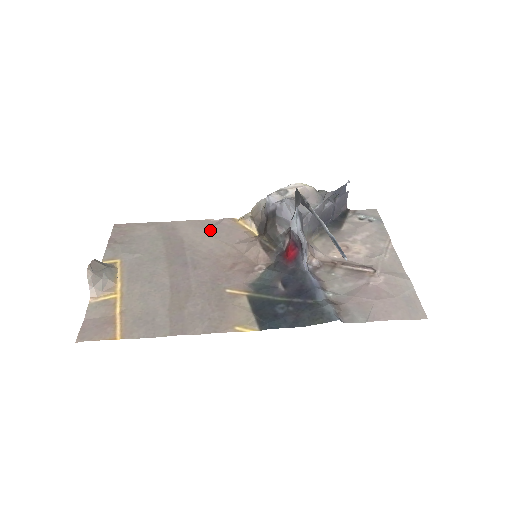
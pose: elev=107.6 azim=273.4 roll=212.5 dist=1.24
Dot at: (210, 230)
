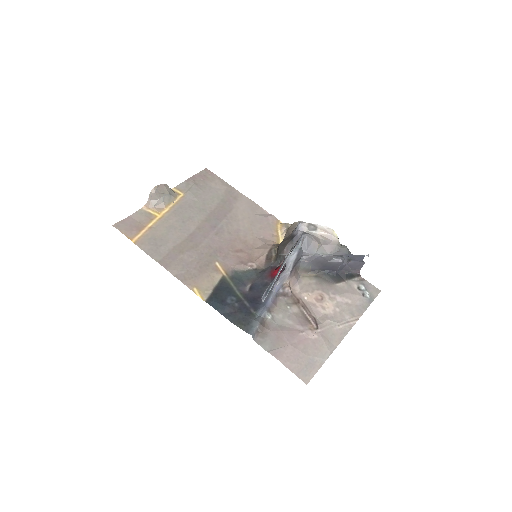
Dot at: (254, 216)
